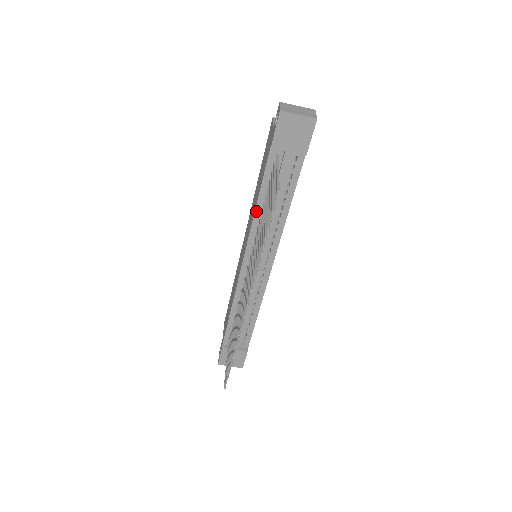
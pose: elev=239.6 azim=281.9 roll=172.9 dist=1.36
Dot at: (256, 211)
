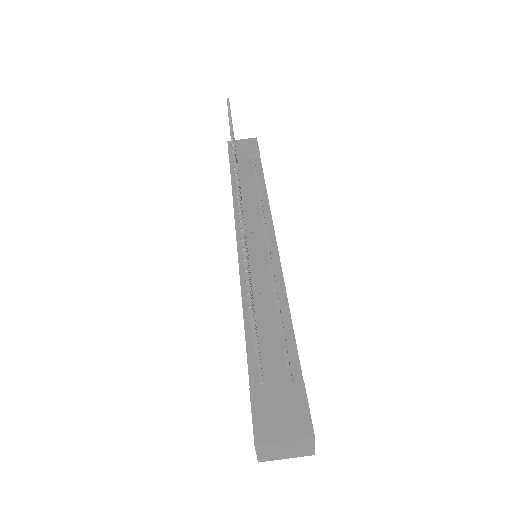
Dot at: (234, 199)
